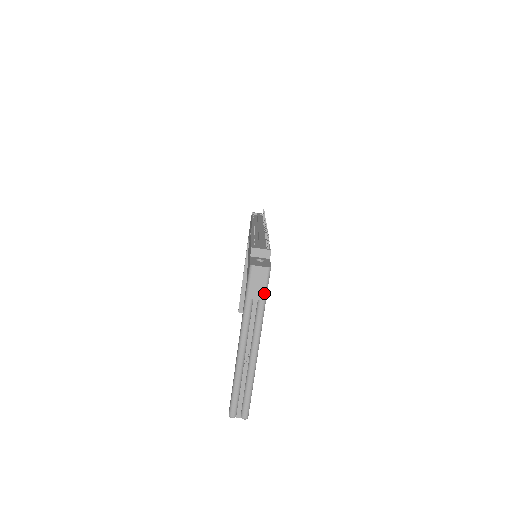
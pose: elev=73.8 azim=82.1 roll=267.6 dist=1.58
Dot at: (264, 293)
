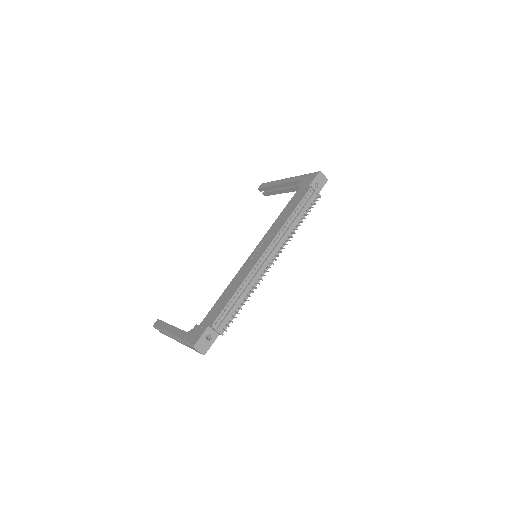
Dot at: occluded
